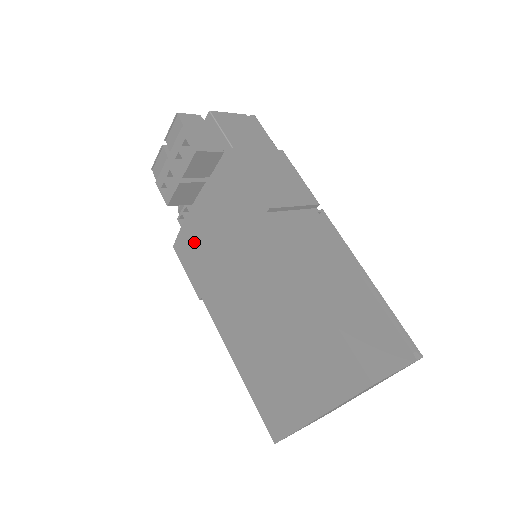
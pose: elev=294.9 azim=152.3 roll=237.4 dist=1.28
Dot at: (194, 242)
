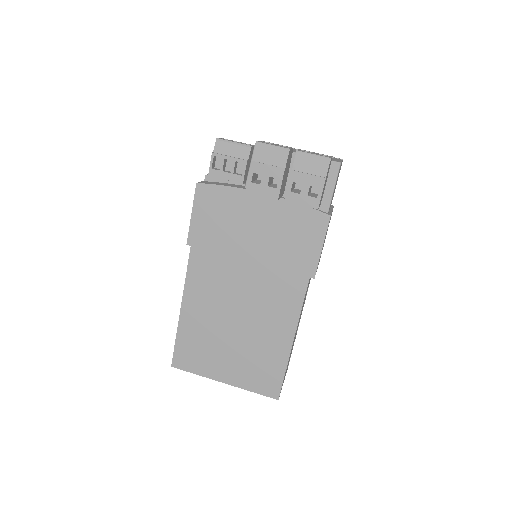
Dot at: (226, 211)
